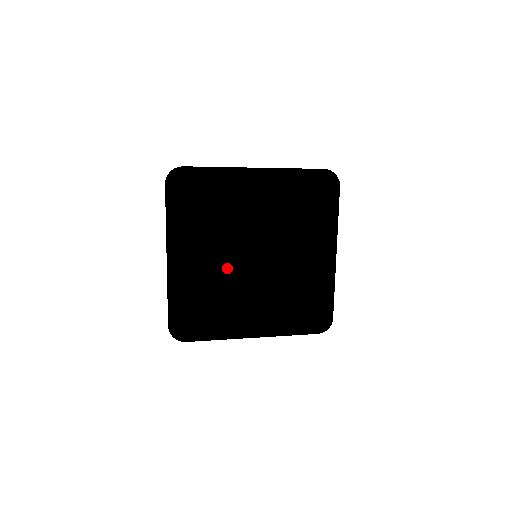
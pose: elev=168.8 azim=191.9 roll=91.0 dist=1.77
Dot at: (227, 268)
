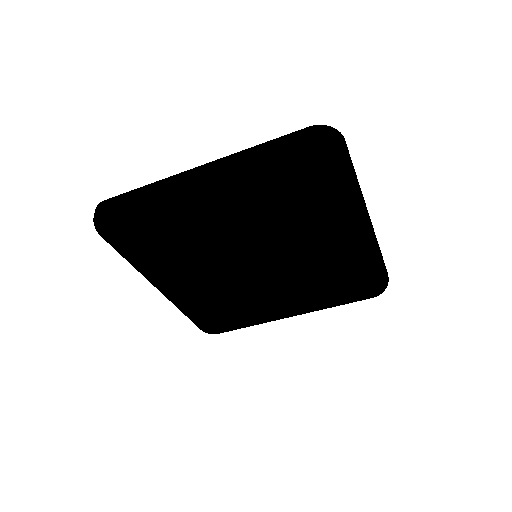
Dot at: (224, 283)
